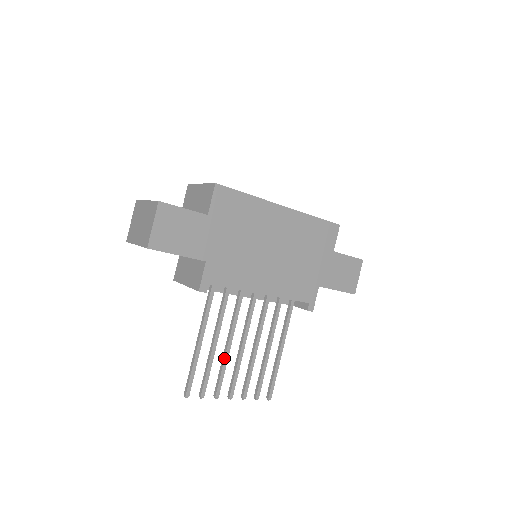
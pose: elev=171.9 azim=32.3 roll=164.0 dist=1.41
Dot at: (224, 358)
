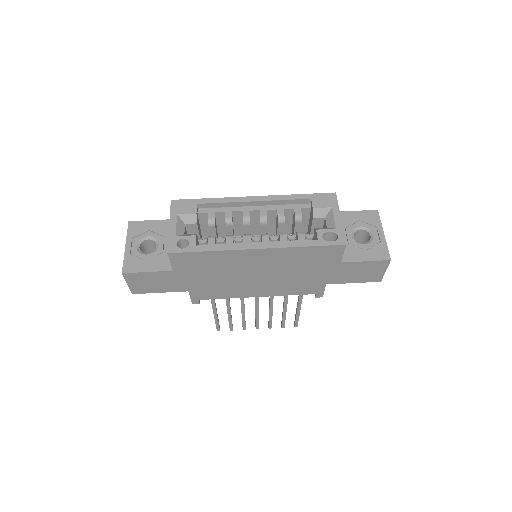
Dot at: occluded
